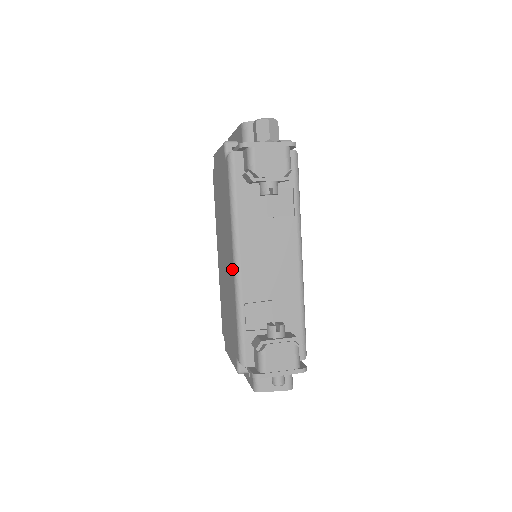
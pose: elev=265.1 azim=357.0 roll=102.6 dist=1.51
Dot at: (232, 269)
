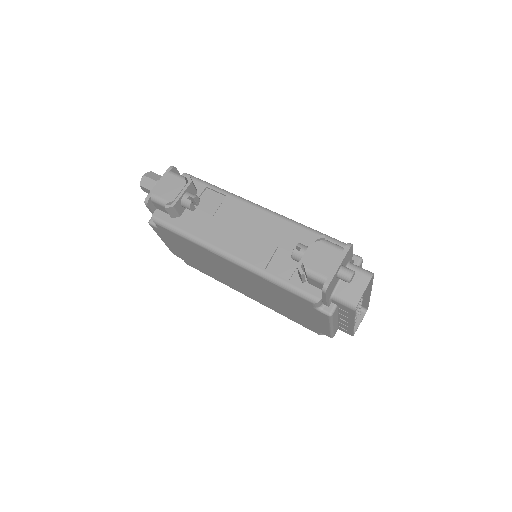
Dot at: (235, 267)
